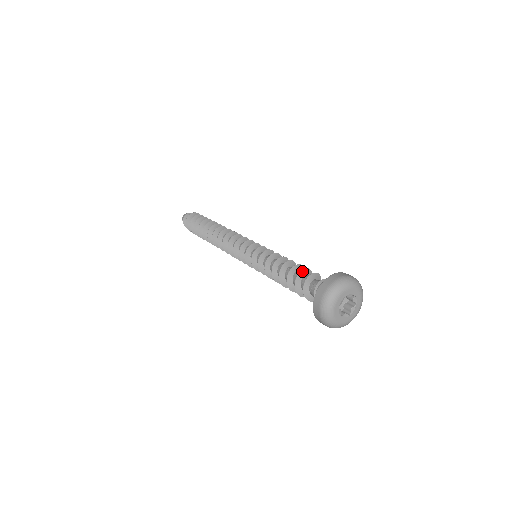
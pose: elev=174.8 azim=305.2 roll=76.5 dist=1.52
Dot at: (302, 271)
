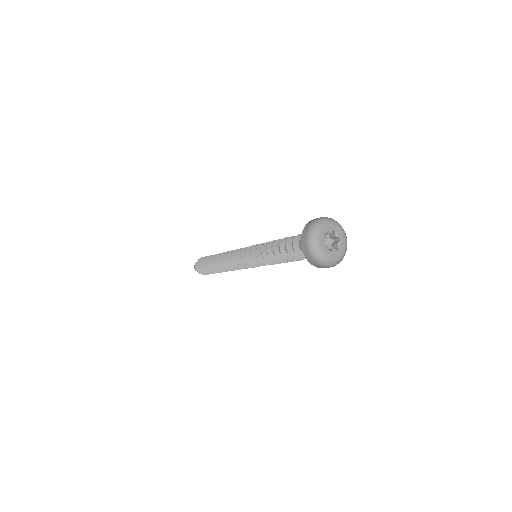
Dot at: (290, 238)
